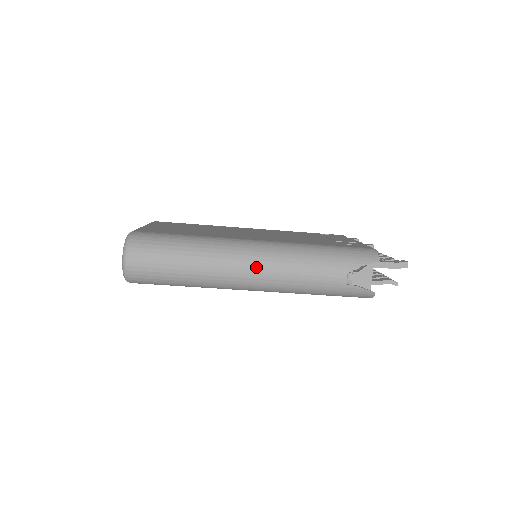
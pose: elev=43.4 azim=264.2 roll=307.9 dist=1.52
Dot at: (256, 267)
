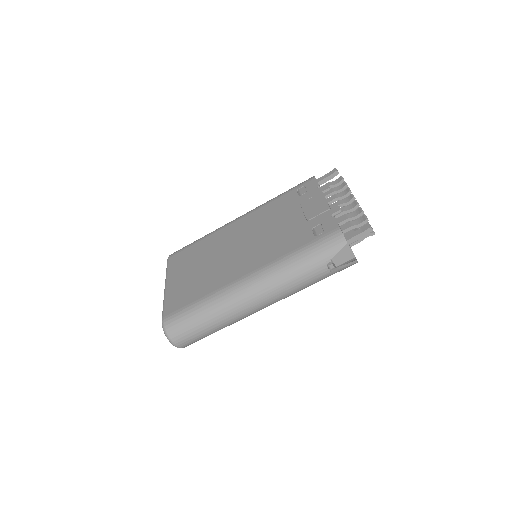
Dot at: (259, 300)
